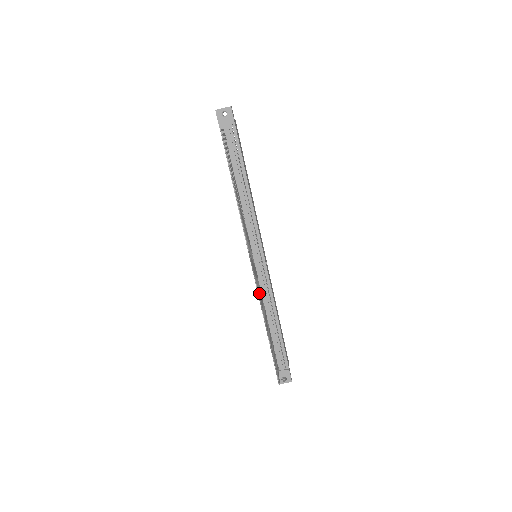
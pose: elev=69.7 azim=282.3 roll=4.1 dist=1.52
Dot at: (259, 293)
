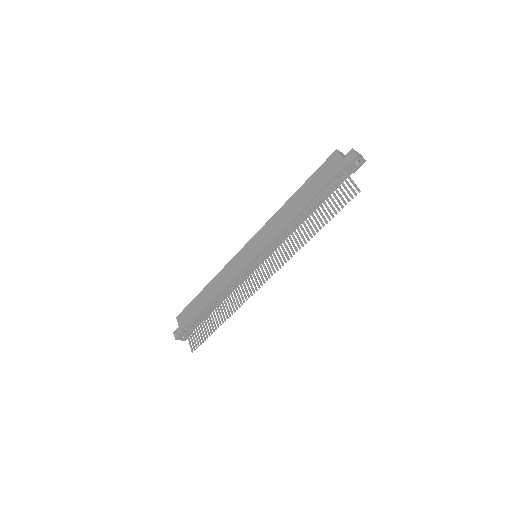
Dot at: occluded
